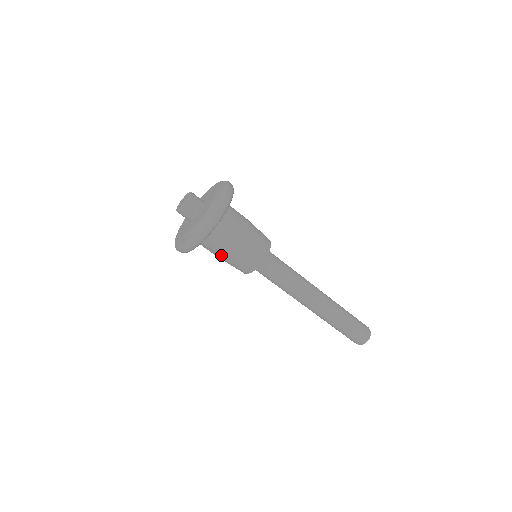
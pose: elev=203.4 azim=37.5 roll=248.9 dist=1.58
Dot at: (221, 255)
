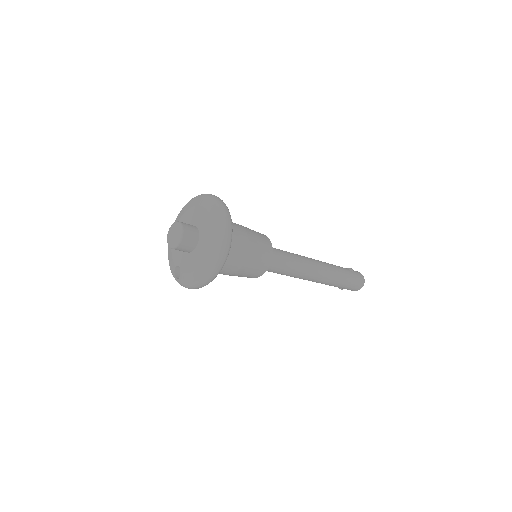
Dot at: occluded
